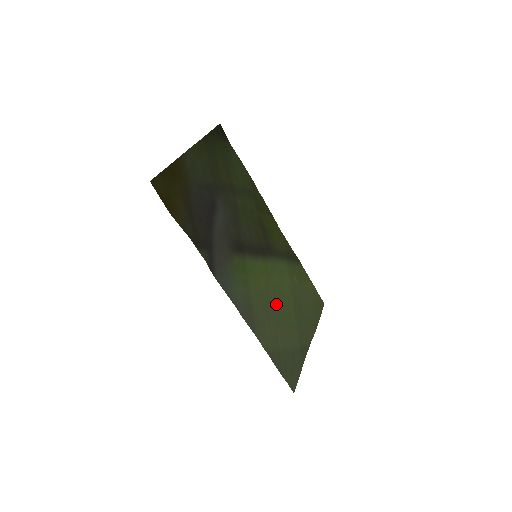
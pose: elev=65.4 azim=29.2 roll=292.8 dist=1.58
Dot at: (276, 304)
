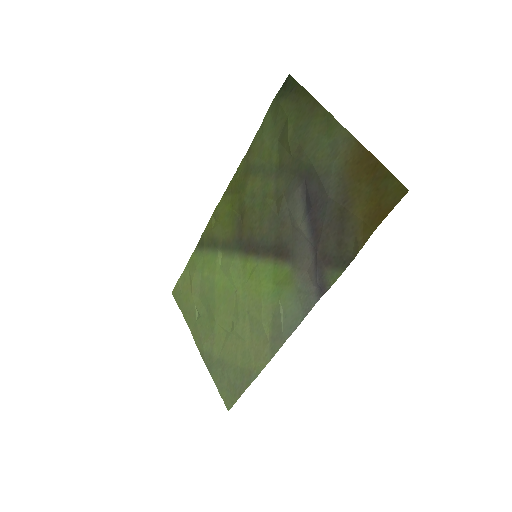
Dot at: (237, 311)
